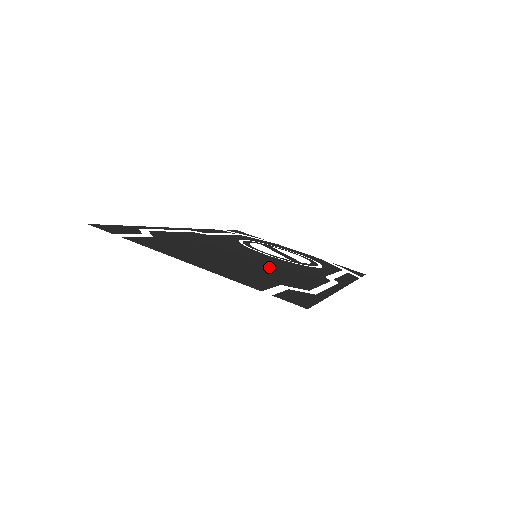
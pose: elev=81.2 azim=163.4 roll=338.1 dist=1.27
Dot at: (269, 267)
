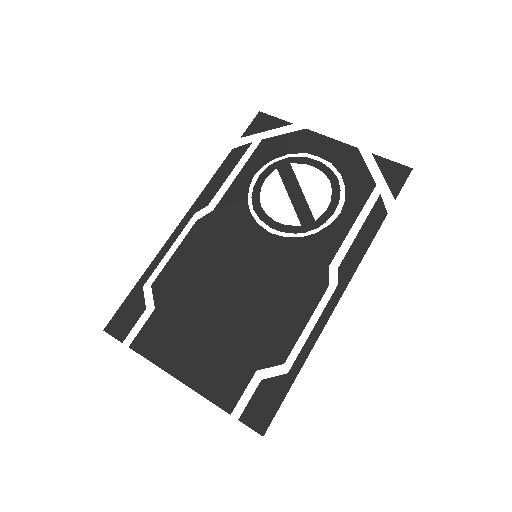
Dot at: (260, 302)
